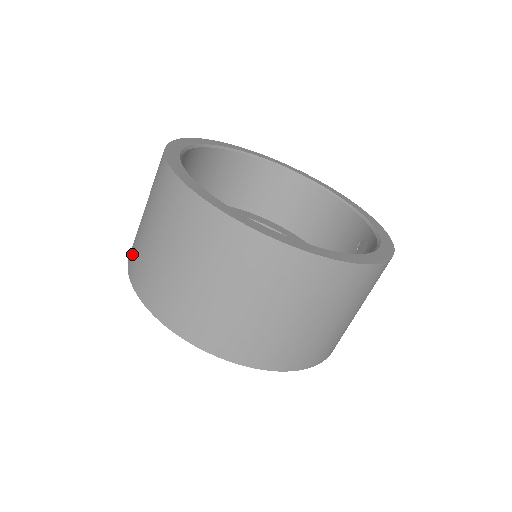
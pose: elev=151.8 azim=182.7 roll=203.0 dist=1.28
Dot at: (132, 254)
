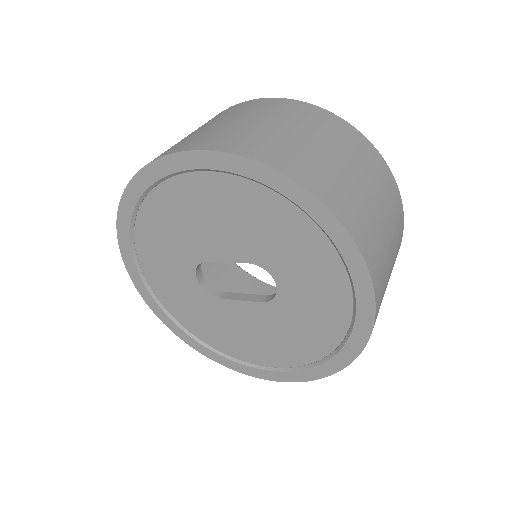
Dot at: (234, 142)
